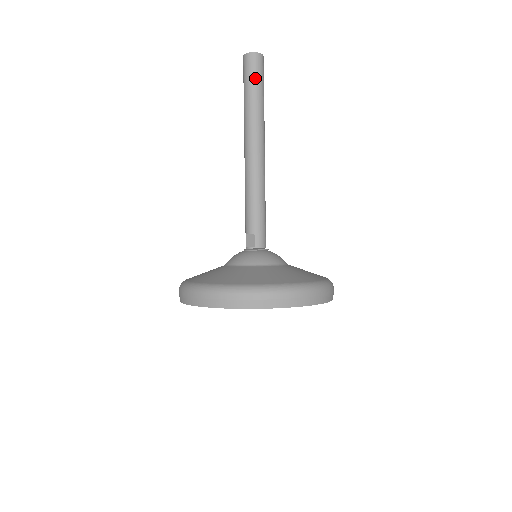
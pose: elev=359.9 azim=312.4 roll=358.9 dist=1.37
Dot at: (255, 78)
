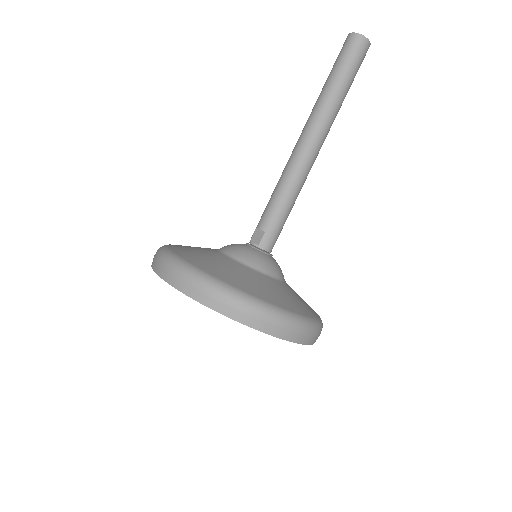
Dot at: (349, 63)
